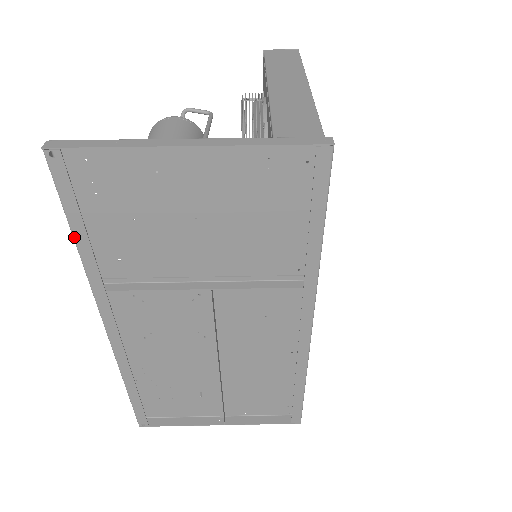
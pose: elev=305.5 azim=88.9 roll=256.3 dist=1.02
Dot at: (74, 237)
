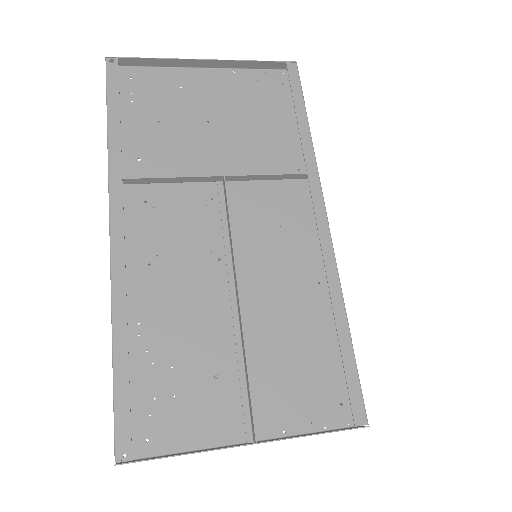
Dot at: (108, 122)
